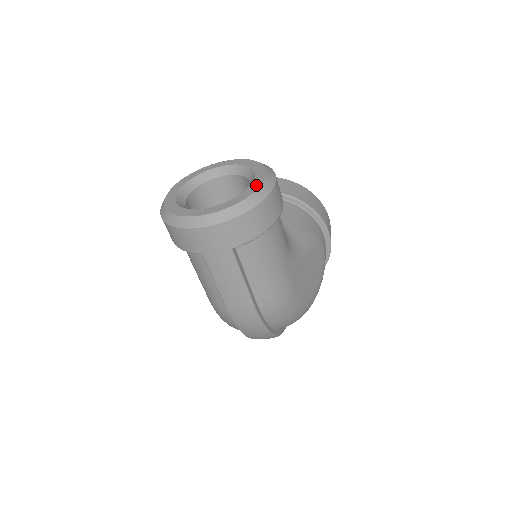
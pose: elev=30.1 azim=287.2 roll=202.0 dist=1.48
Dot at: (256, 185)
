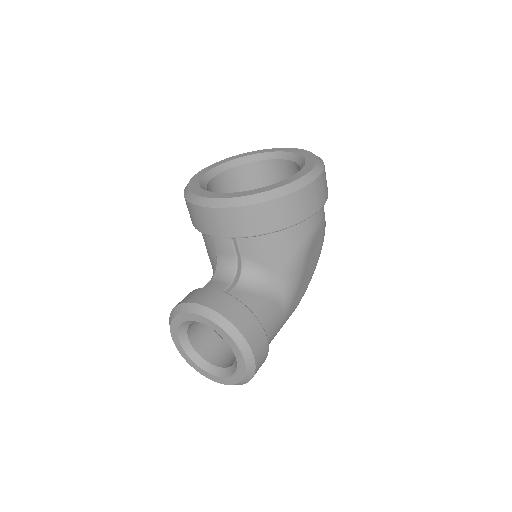
Dot at: (242, 371)
